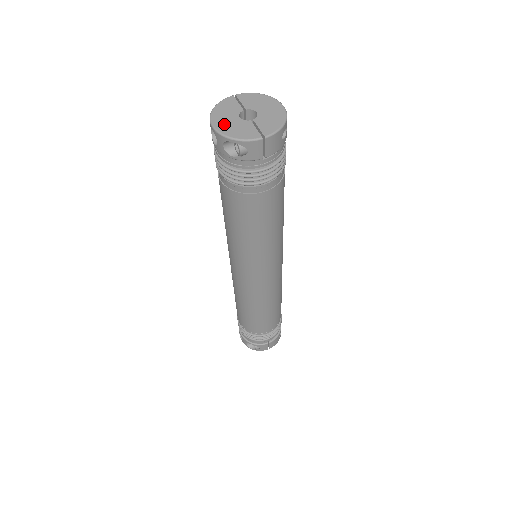
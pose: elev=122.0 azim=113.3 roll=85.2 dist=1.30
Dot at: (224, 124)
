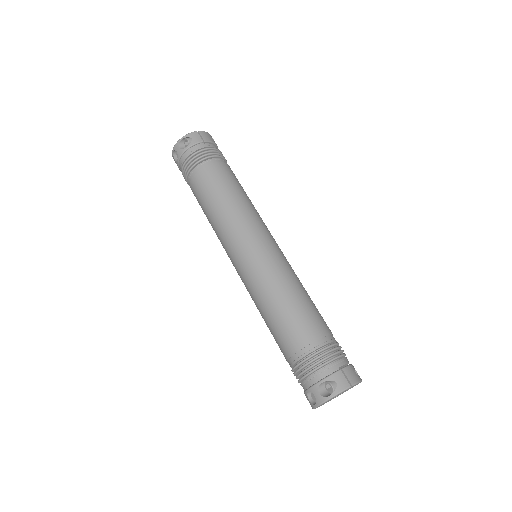
Dot at: occluded
